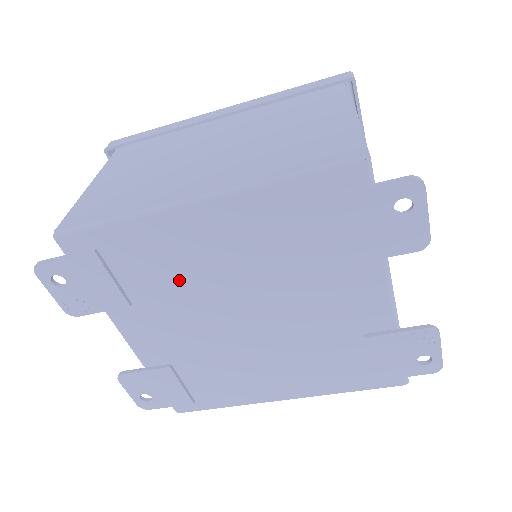
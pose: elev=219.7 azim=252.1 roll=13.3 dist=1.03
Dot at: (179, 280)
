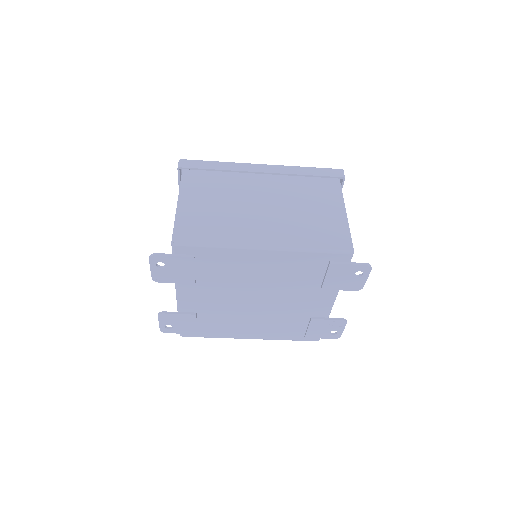
Dot at: (231, 277)
